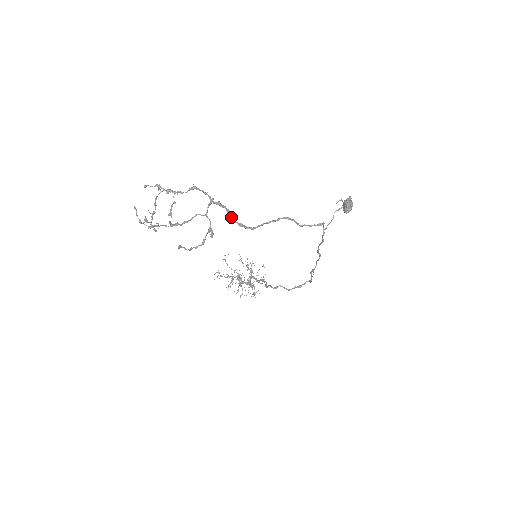
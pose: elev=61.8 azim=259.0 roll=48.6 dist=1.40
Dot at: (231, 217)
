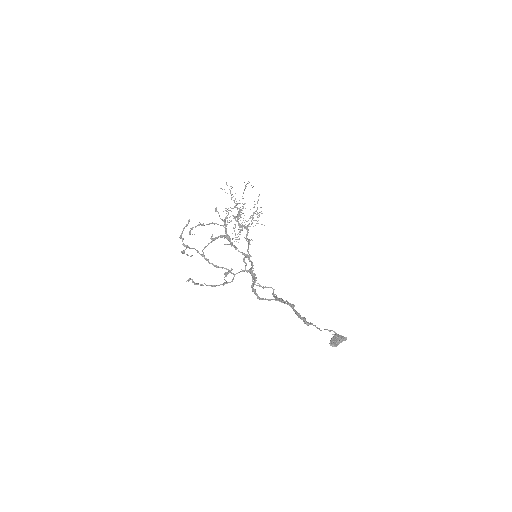
Dot at: (252, 284)
